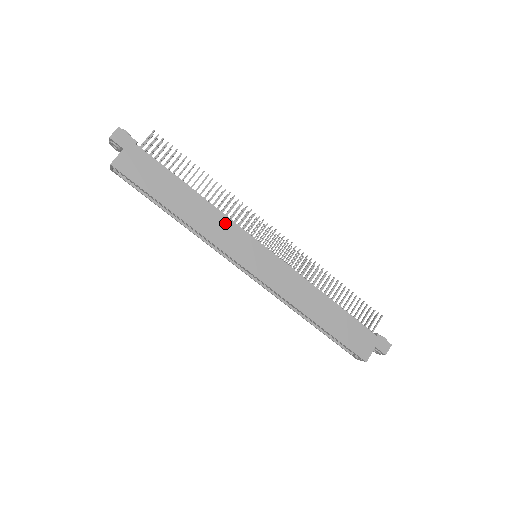
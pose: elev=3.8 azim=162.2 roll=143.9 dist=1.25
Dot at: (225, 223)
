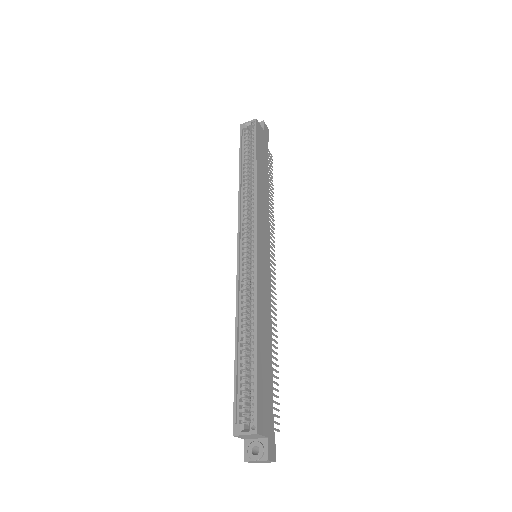
Dot at: (267, 216)
